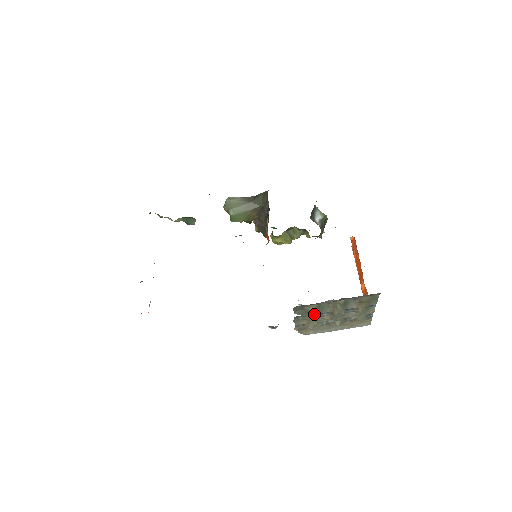
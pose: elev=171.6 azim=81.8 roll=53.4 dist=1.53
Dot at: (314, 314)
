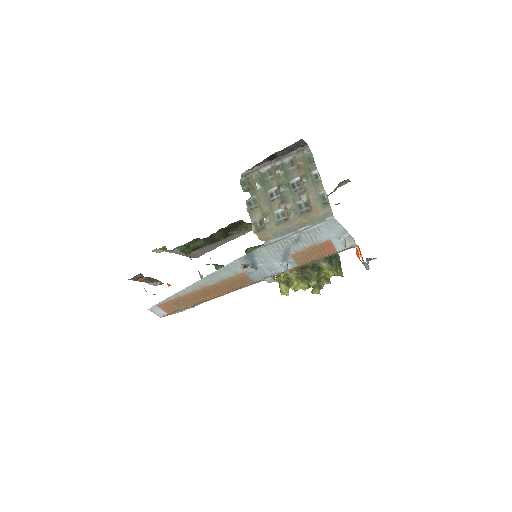
Dot at: (262, 193)
